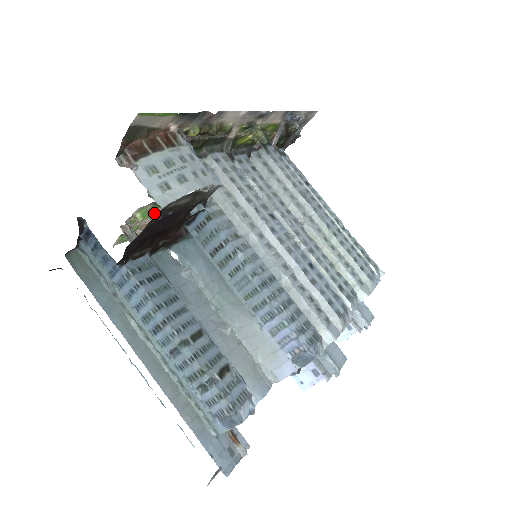
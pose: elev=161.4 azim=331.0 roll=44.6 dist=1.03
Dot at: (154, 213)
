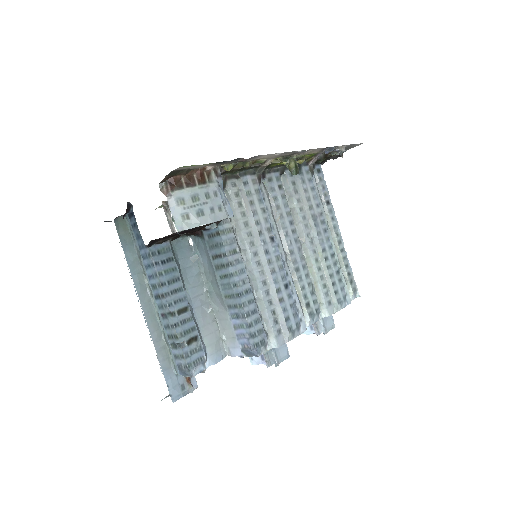
Dot at: occluded
